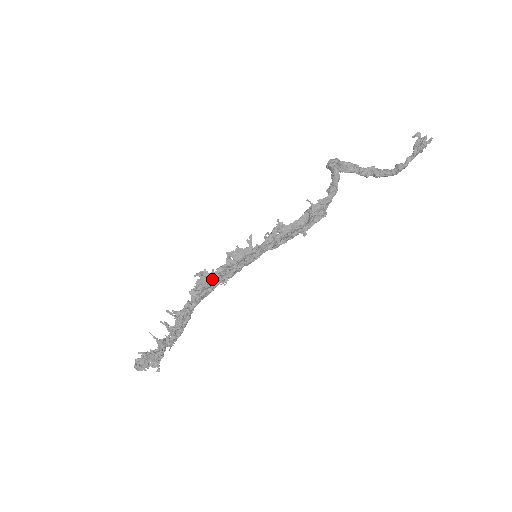
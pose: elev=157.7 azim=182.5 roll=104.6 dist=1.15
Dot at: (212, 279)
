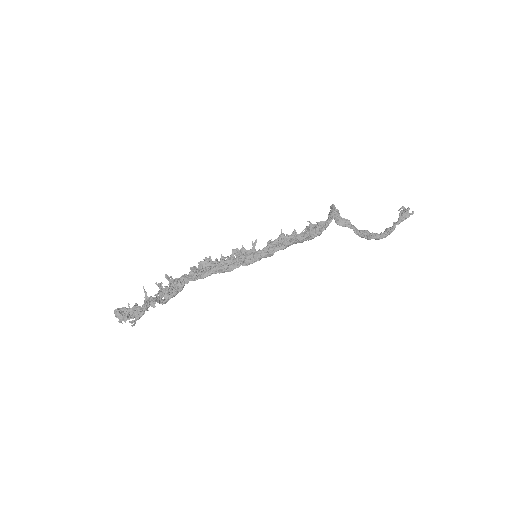
Dot at: (213, 264)
